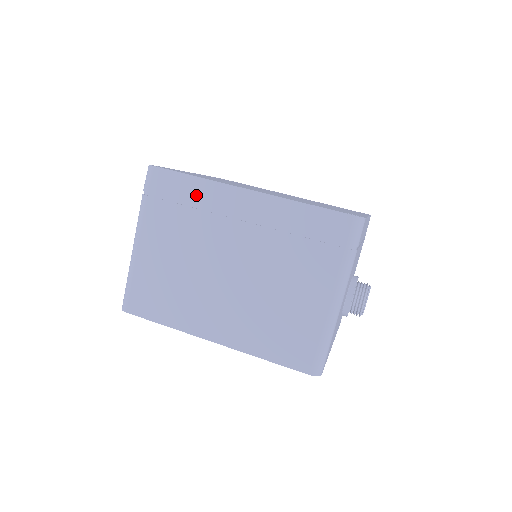
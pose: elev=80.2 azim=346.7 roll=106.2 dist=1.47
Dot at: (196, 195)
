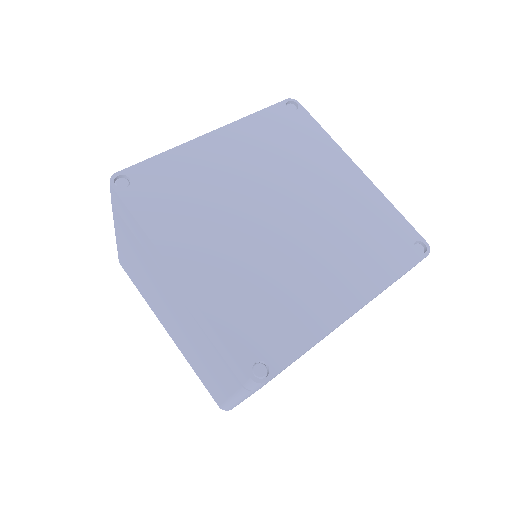
Dot at: occluded
